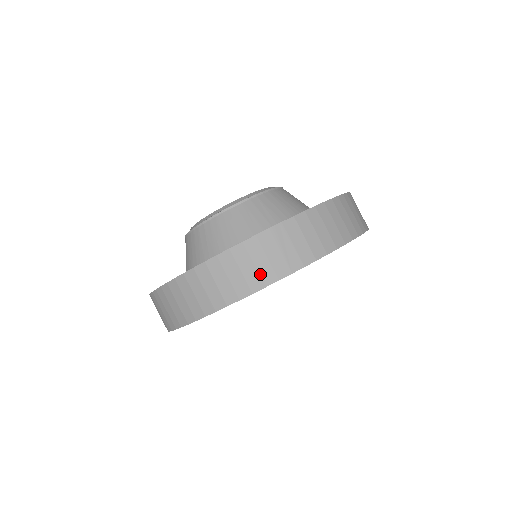
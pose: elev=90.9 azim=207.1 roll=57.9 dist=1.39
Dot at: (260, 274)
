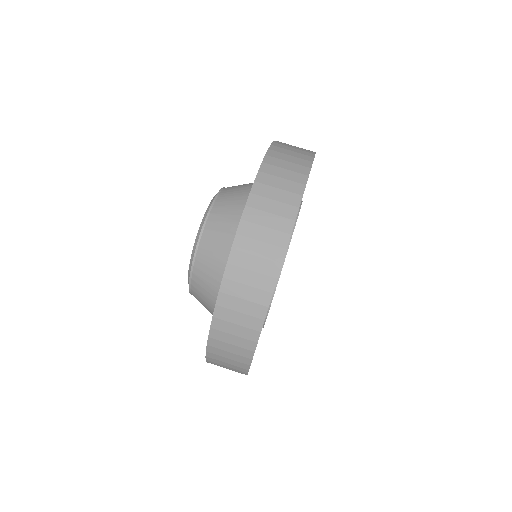
Dot at: (259, 288)
